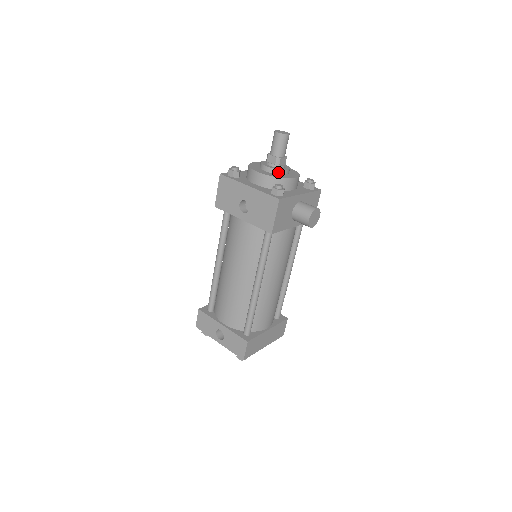
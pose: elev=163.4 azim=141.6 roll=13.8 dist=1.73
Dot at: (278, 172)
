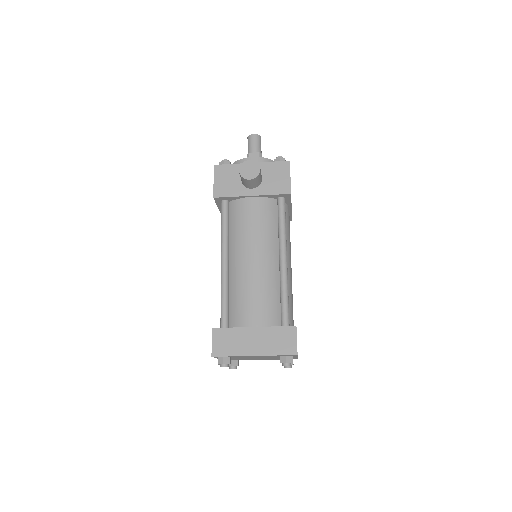
Dot at: occluded
